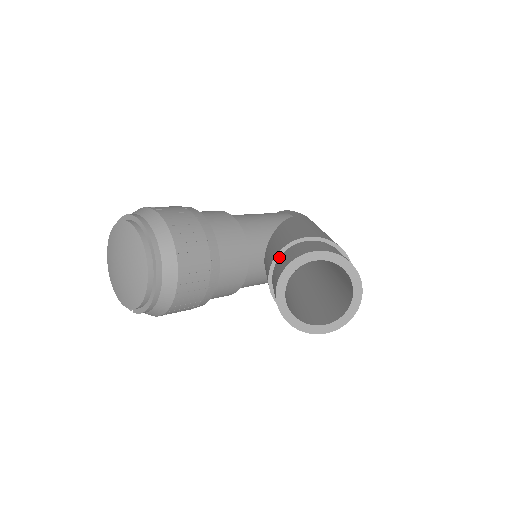
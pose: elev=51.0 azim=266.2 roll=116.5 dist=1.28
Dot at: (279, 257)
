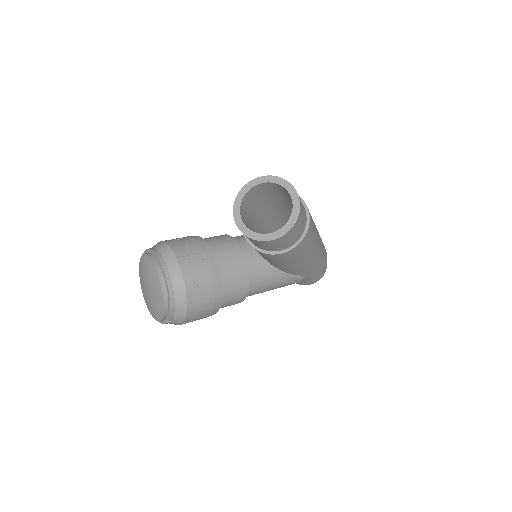
Dot at: occluded
